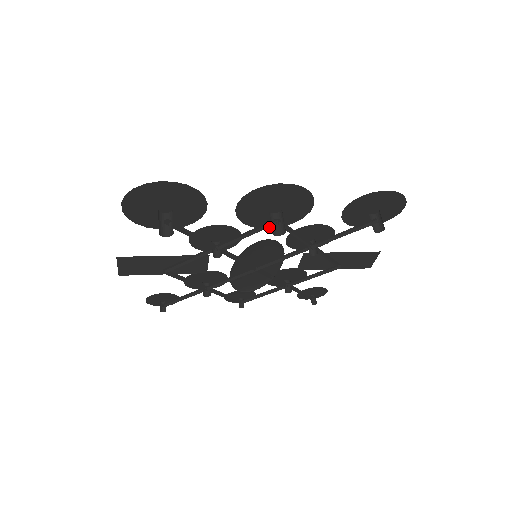
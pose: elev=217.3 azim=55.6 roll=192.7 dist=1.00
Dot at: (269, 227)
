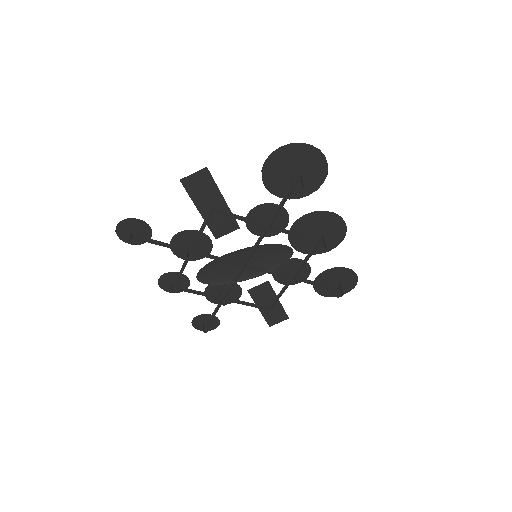
Dot at: (291, 243)
